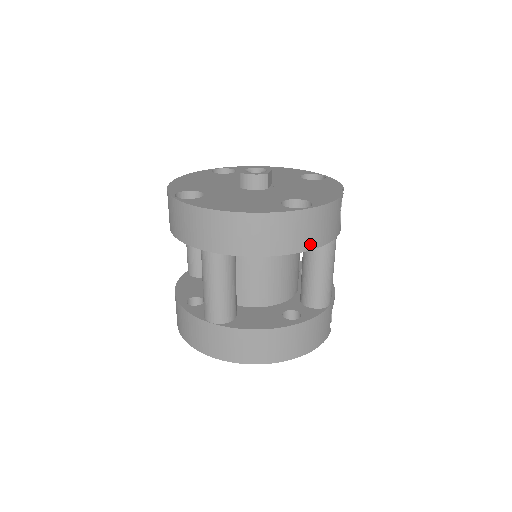
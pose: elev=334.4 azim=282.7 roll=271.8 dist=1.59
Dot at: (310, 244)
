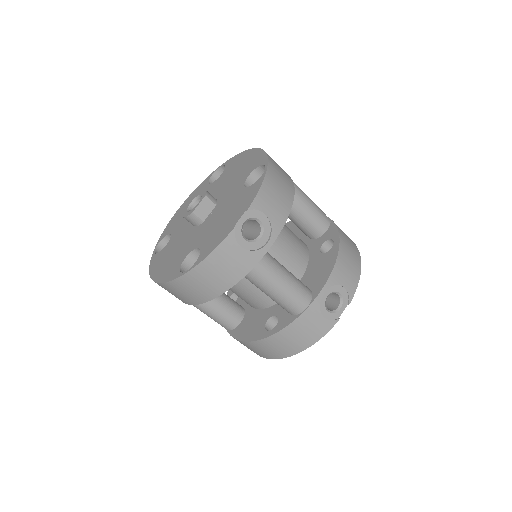
Dot at: (217, 291)
